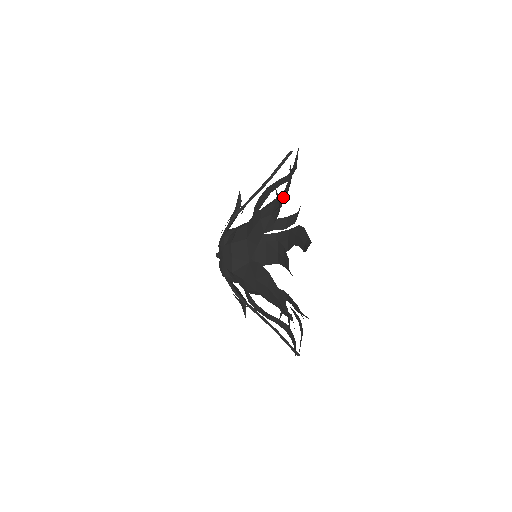
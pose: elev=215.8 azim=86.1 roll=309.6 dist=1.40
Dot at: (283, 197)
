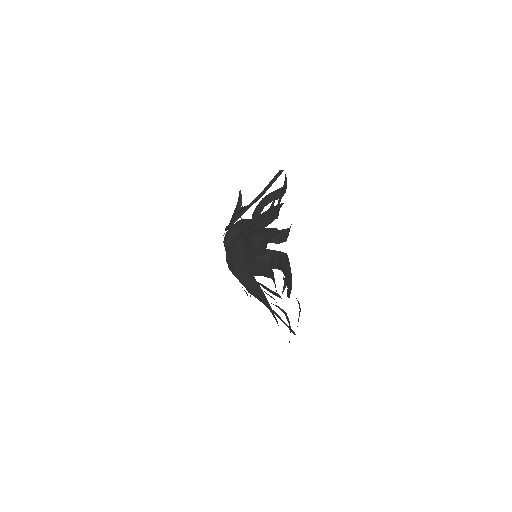
Dot at: (274, 219)
